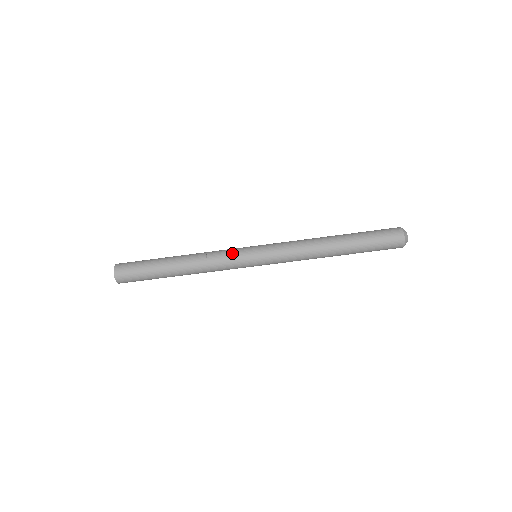
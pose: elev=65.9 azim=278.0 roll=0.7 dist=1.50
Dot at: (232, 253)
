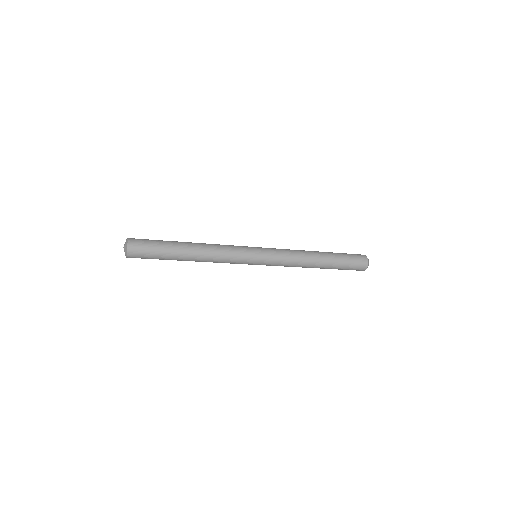
Dot at: (240, 259)
